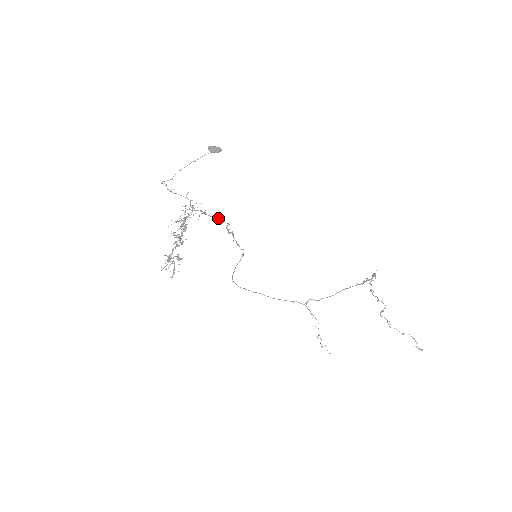
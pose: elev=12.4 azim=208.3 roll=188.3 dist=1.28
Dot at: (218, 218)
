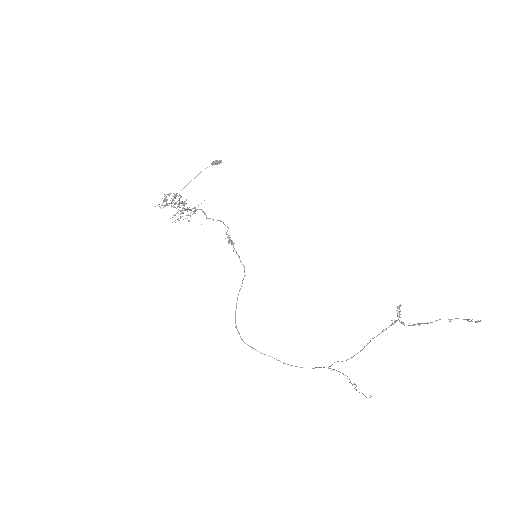
Dot at: (218, 220)
